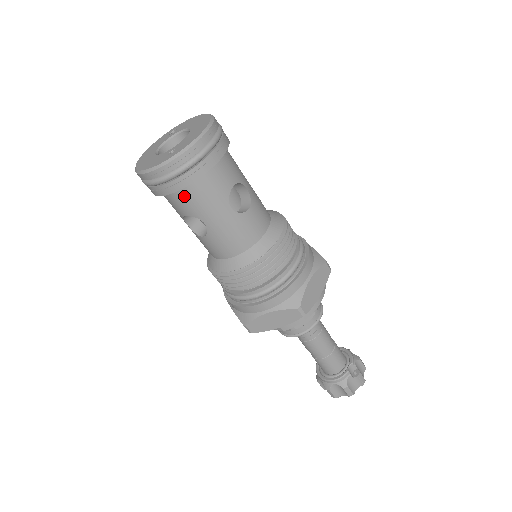
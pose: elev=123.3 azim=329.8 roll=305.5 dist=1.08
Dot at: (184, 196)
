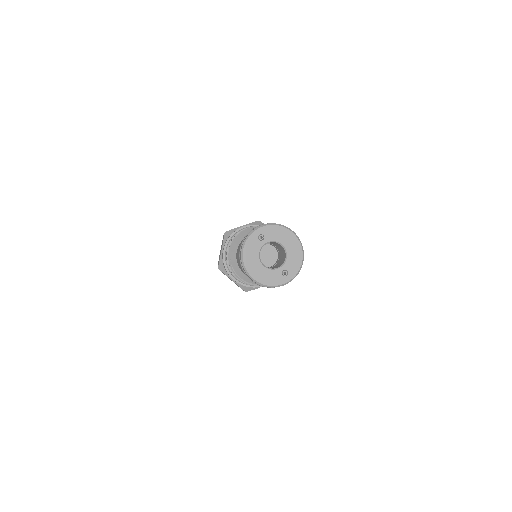
Dot at: occluded
